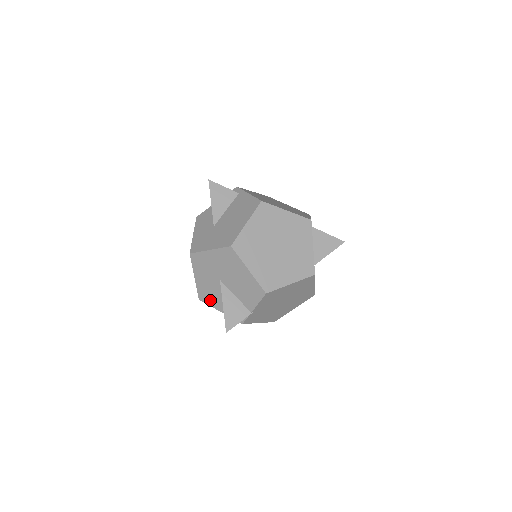
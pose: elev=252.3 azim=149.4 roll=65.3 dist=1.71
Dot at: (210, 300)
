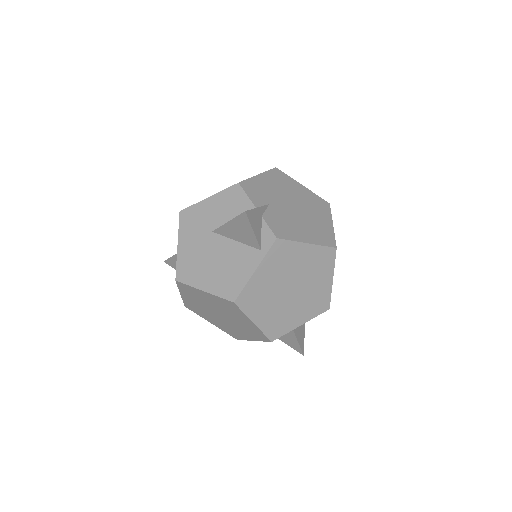
Dot at: occluded
